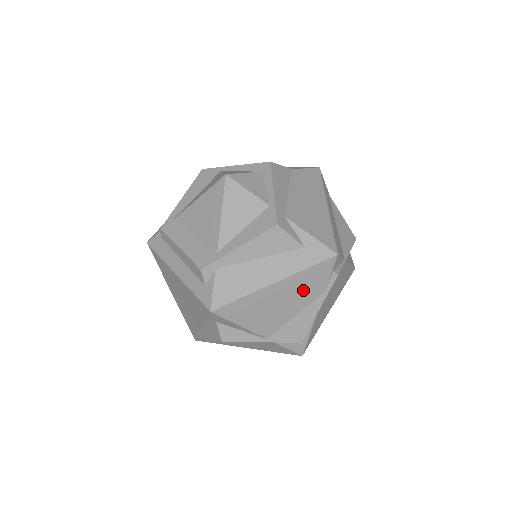
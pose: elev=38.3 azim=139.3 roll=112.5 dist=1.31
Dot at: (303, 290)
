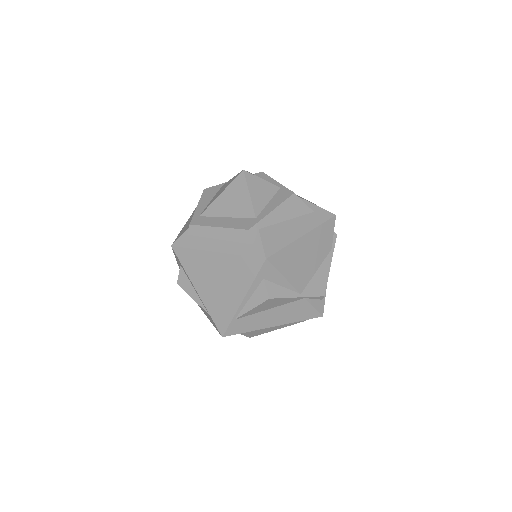
Dot at: (319, 245)
